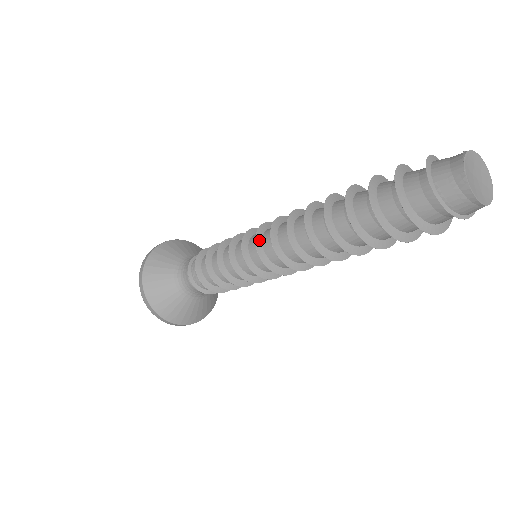
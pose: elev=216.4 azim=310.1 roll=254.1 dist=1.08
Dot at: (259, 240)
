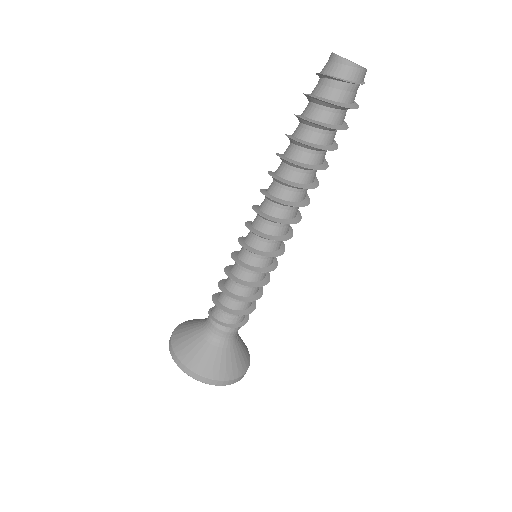
Dot at: (248, 225)
